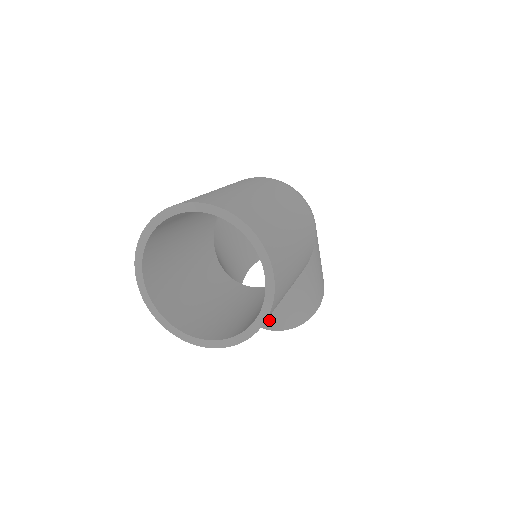
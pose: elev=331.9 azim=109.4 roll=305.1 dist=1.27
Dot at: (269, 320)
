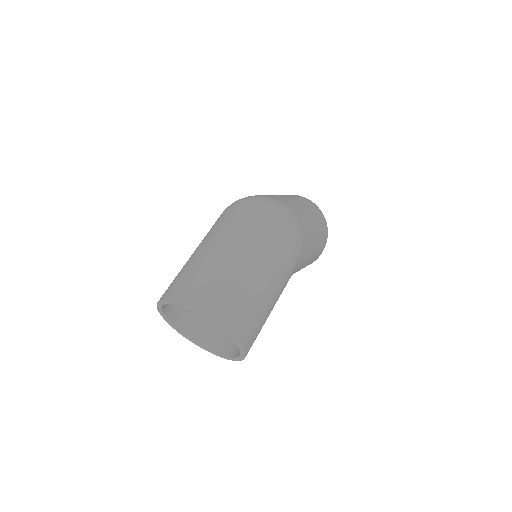
Dot at: occluded
